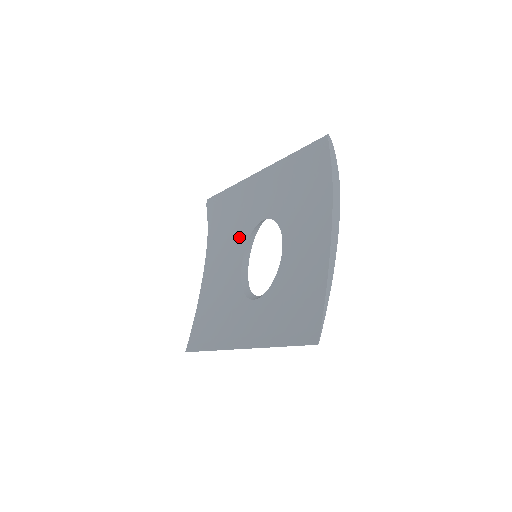
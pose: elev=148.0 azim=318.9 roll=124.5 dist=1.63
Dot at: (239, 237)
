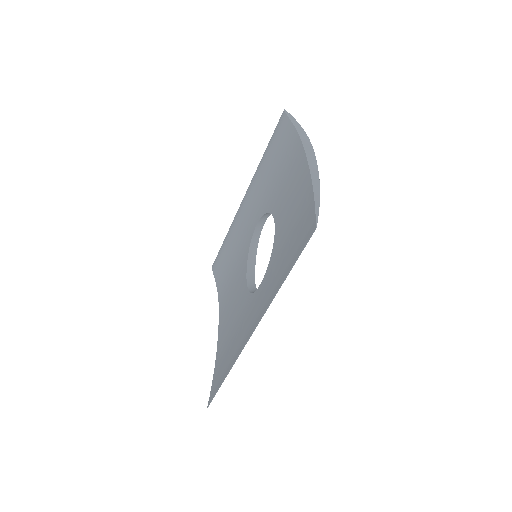
Dot at: (241, 262)
